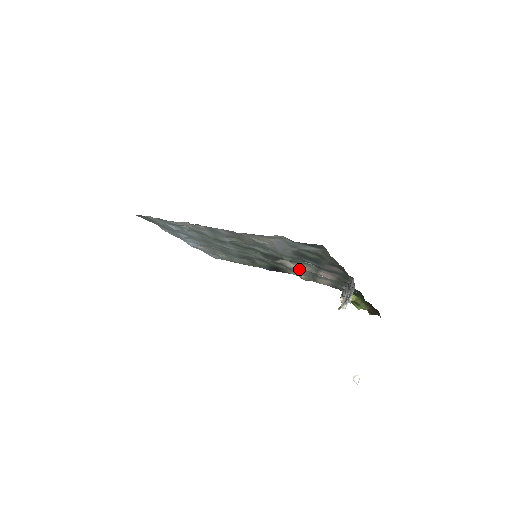
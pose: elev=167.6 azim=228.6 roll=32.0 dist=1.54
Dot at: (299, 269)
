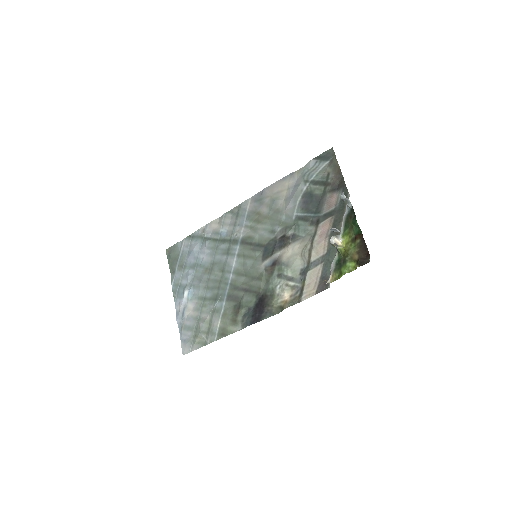
Dot at: (293, 258)
